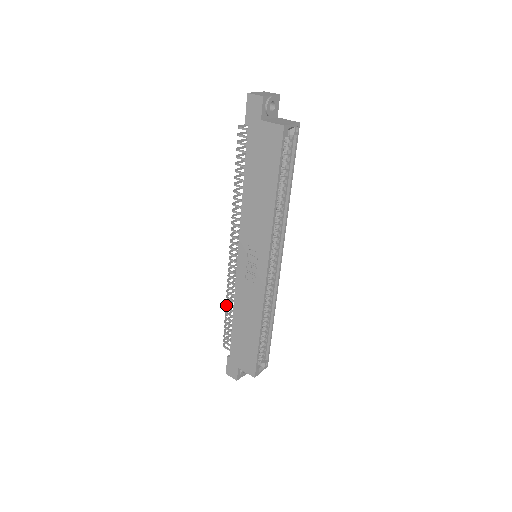
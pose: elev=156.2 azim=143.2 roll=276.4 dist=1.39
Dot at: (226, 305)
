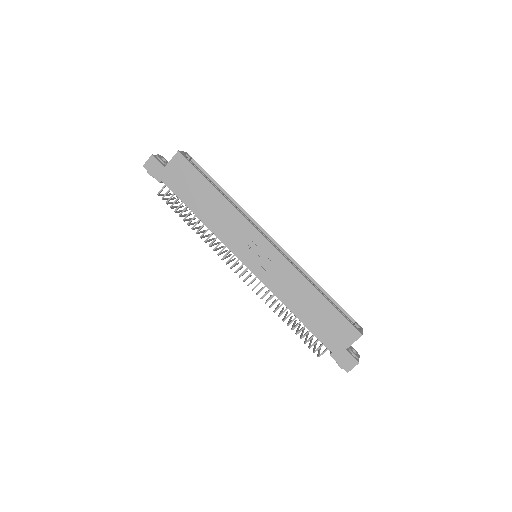
Dot at: (282, 320)
